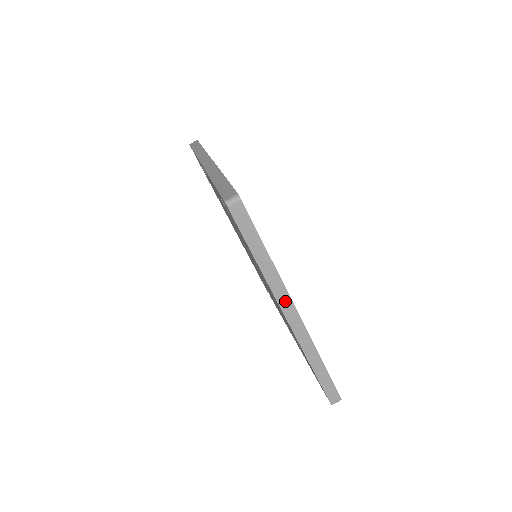
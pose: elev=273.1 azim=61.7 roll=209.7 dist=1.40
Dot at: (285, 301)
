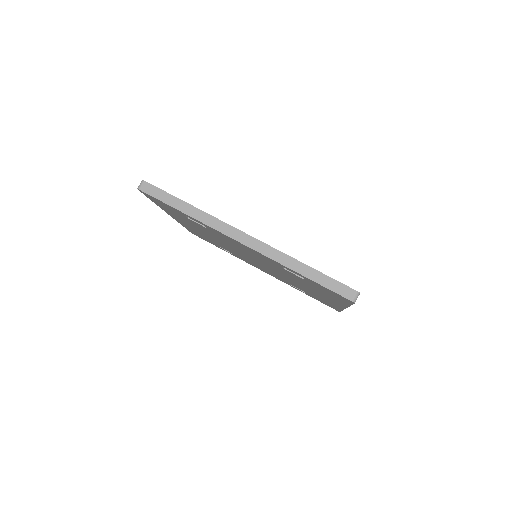
Dot at: occluded
